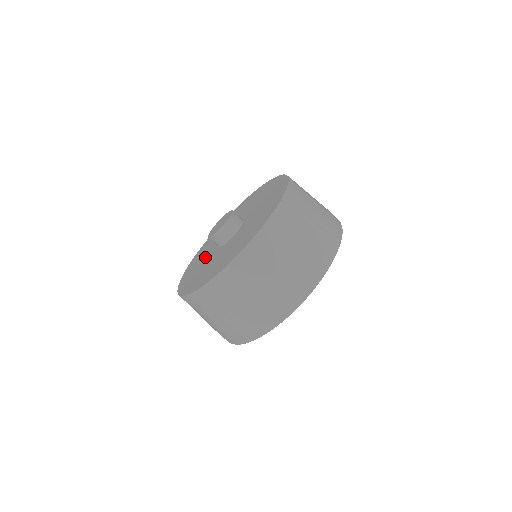
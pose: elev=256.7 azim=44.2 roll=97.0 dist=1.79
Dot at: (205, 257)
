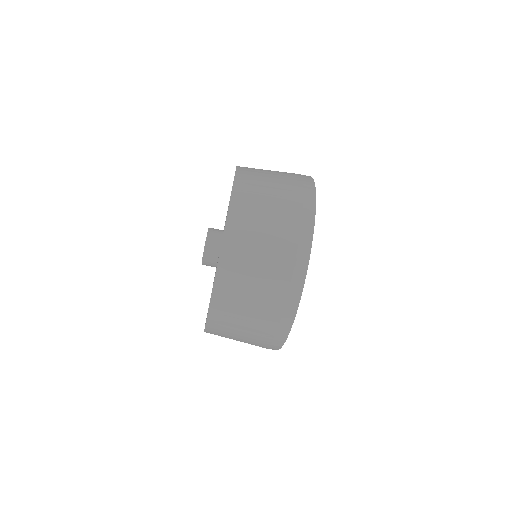
Dot at: occluded
